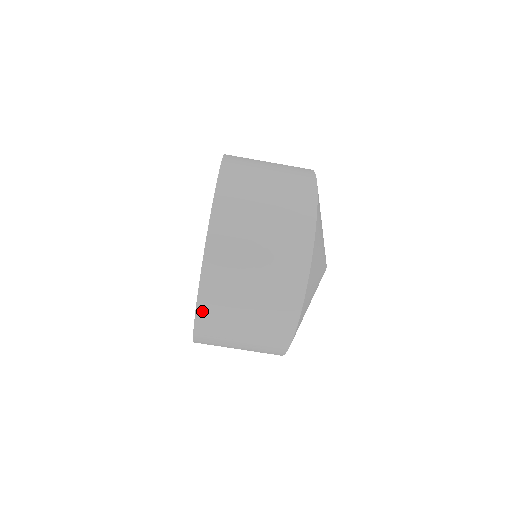
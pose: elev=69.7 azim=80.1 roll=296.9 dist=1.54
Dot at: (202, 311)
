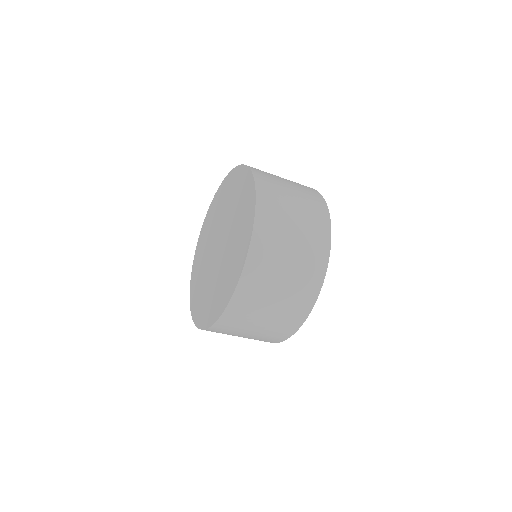
Dot at: occluded
